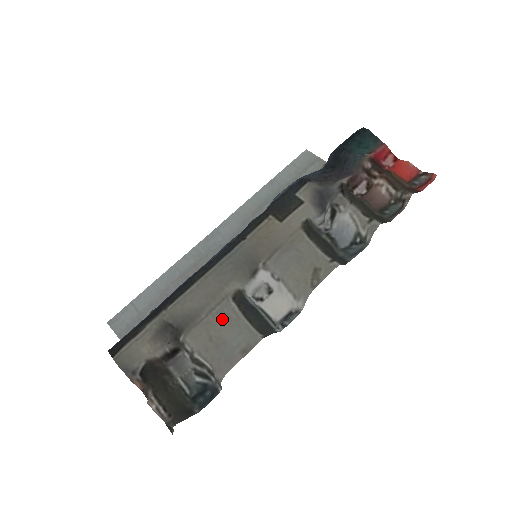
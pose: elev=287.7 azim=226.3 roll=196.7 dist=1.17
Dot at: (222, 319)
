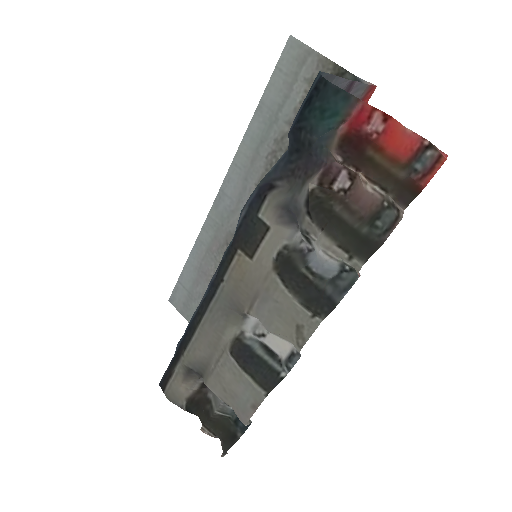
Dot at: (228, 373)
